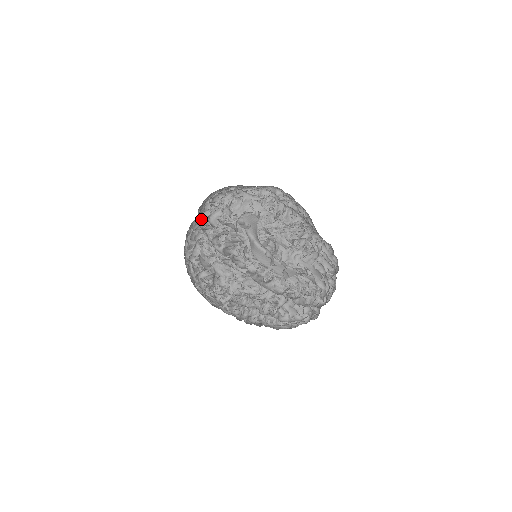
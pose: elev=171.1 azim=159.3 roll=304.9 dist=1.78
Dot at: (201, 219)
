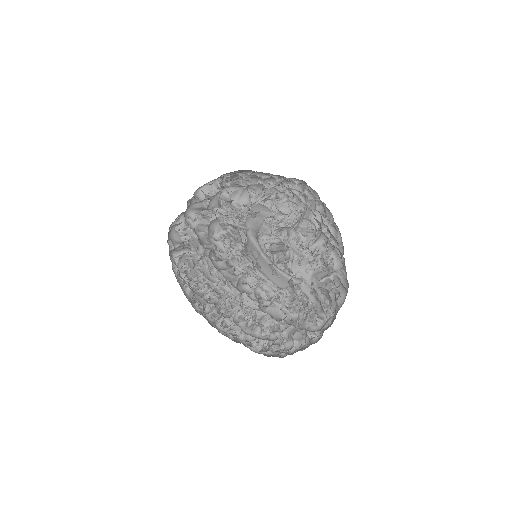
Dot at: occluded
